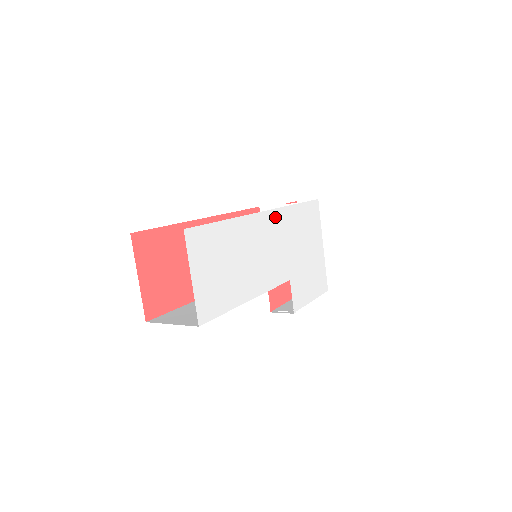
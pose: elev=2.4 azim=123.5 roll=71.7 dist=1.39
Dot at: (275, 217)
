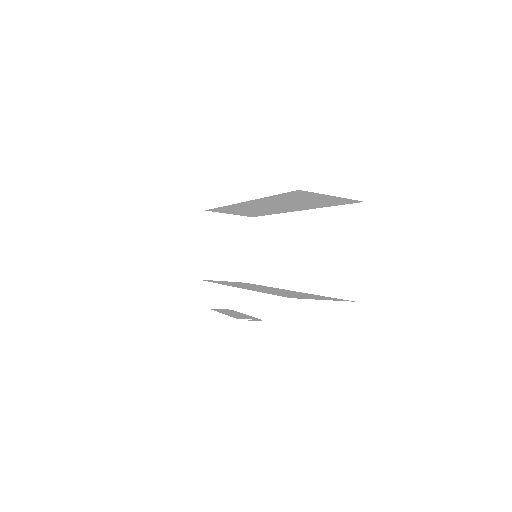
Dot at: occluded
